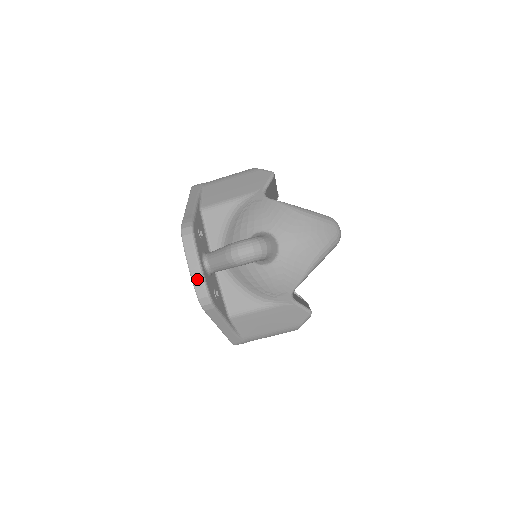
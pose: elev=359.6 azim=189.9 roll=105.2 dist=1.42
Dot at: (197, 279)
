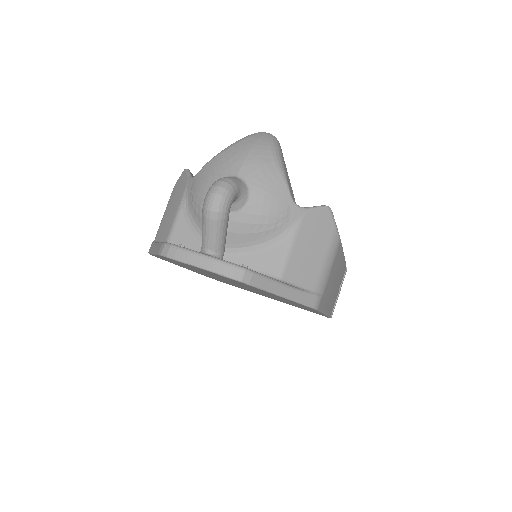
Dot at: (213, 265)
